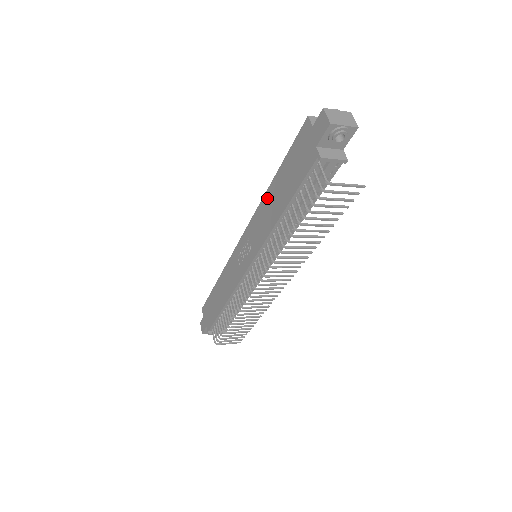
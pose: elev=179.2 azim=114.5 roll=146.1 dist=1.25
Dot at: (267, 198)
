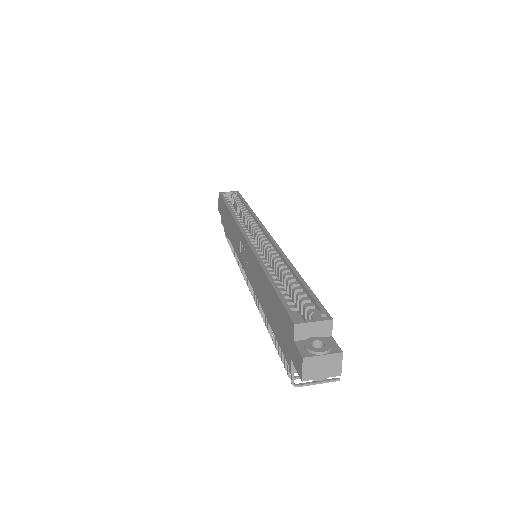
Dot at: (260, 273)
